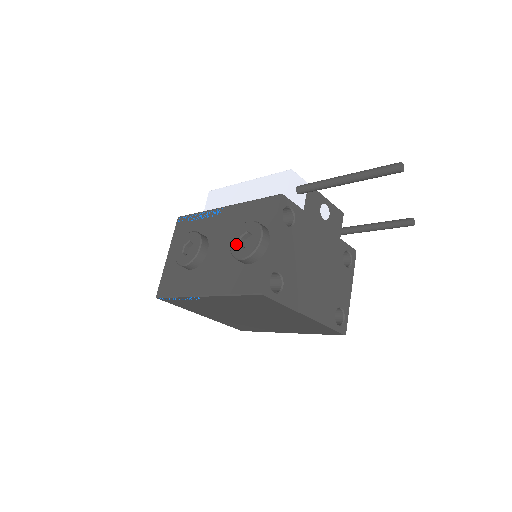
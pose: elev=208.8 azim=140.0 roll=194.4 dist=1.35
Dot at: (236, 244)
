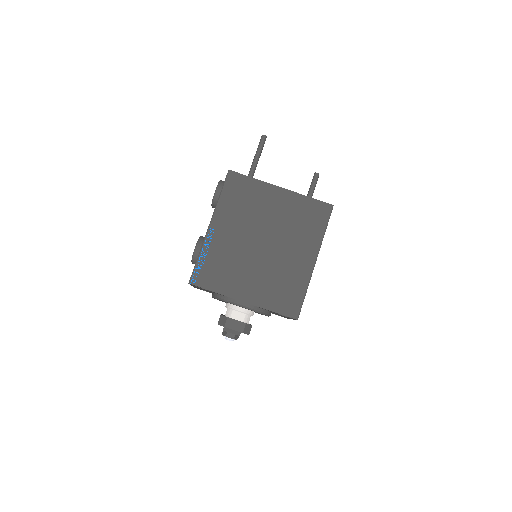
Dot at: occluded
